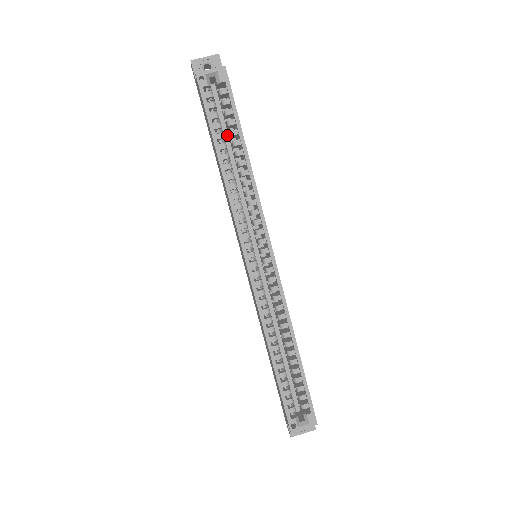
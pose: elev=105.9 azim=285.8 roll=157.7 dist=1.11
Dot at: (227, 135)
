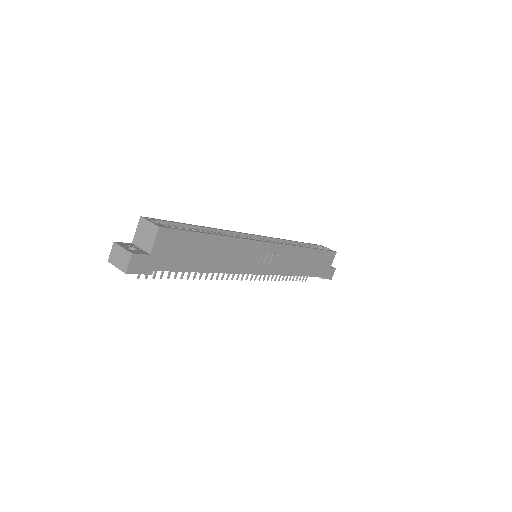
Dot at: occluded
